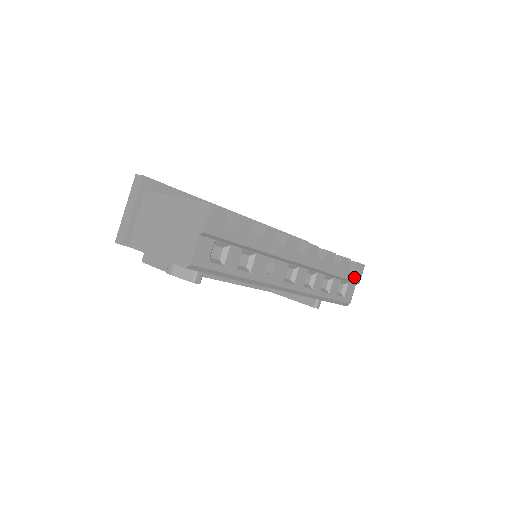
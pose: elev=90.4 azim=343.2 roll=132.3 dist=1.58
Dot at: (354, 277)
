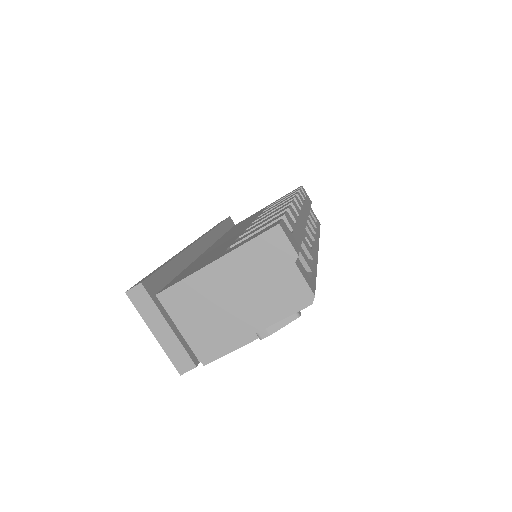
Dot at: (309, 200)
